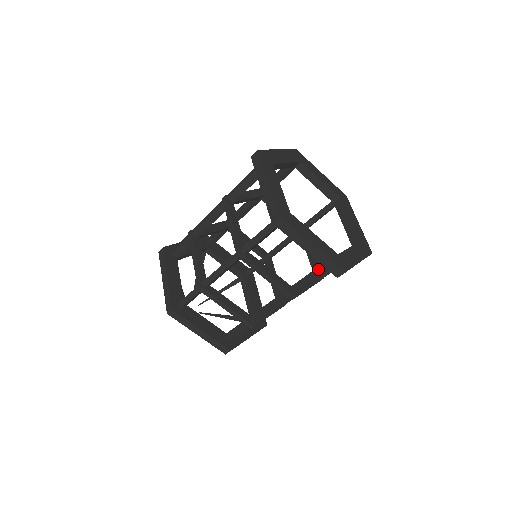
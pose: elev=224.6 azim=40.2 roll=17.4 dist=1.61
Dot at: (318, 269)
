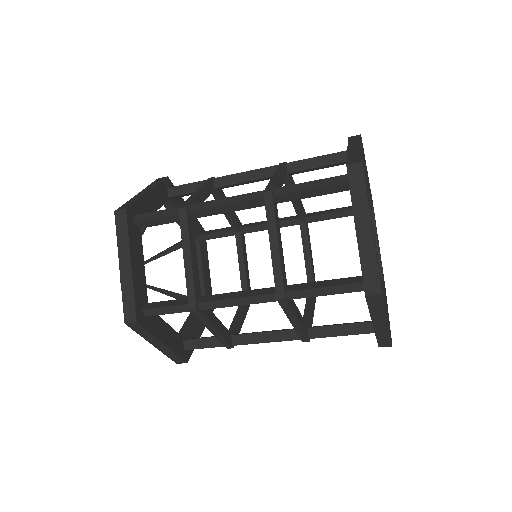
Dot at: (342, 279)
